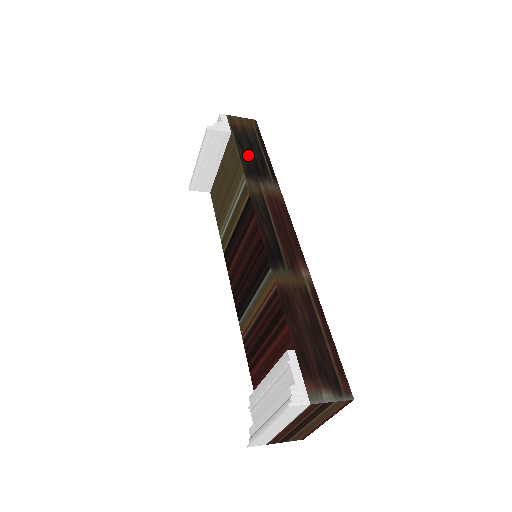
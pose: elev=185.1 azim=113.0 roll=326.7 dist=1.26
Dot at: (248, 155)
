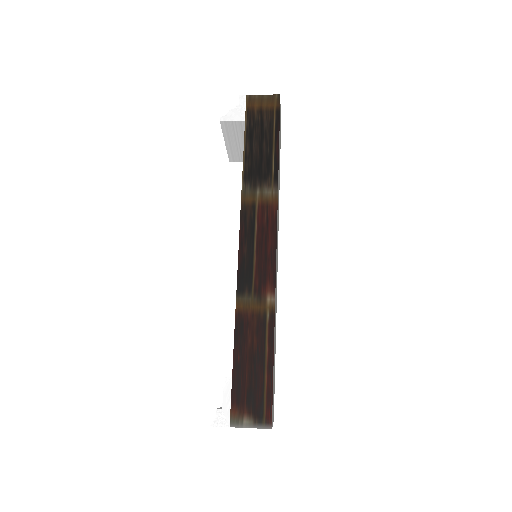
Dot at: (255, 151)
